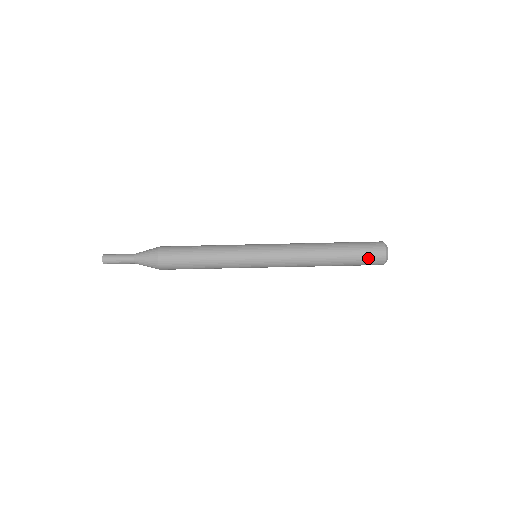
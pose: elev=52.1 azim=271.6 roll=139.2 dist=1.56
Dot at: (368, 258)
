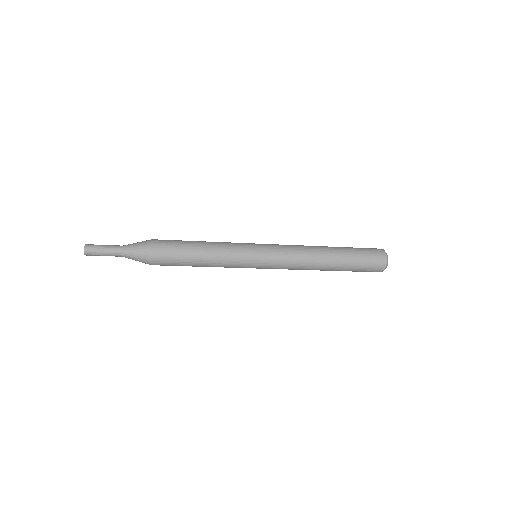
Dot at: occluded
